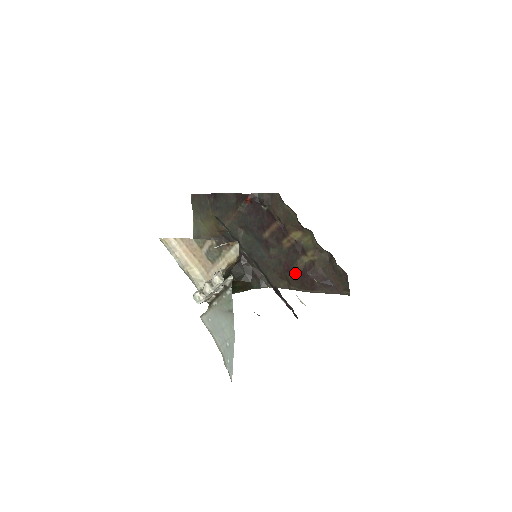
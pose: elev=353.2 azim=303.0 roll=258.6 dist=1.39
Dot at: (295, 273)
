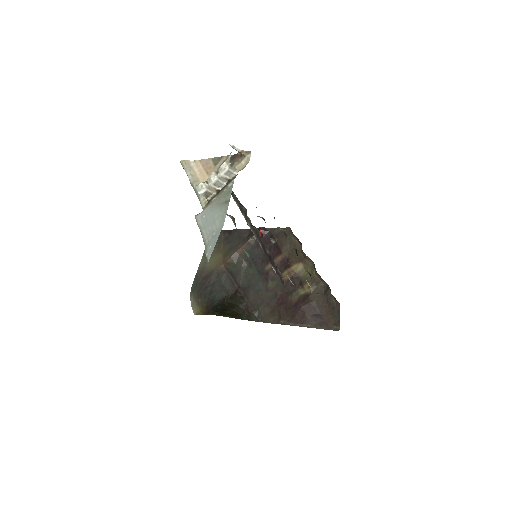
Dot at: (288, 305)
